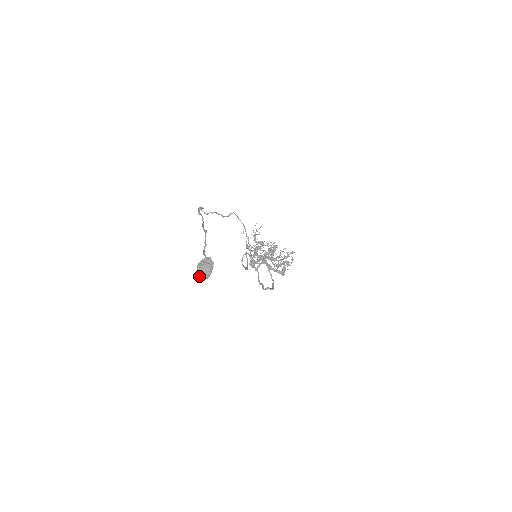
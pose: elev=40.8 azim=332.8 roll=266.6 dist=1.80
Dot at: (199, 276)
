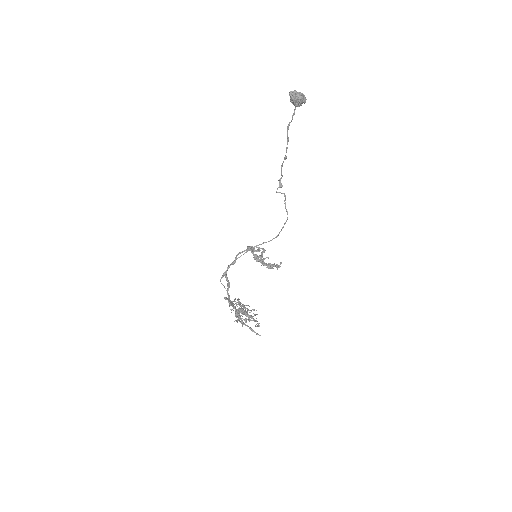
Dot at: (292, 91)
